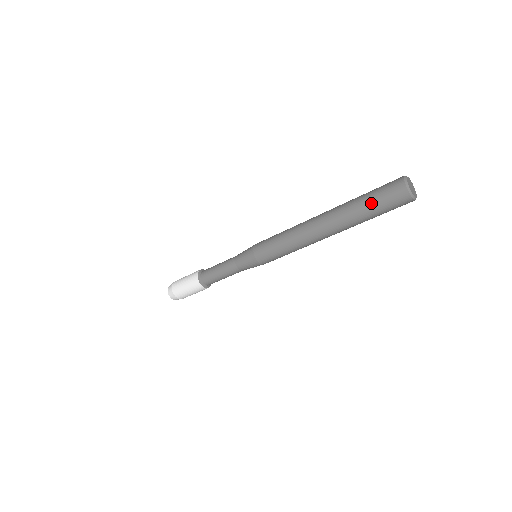
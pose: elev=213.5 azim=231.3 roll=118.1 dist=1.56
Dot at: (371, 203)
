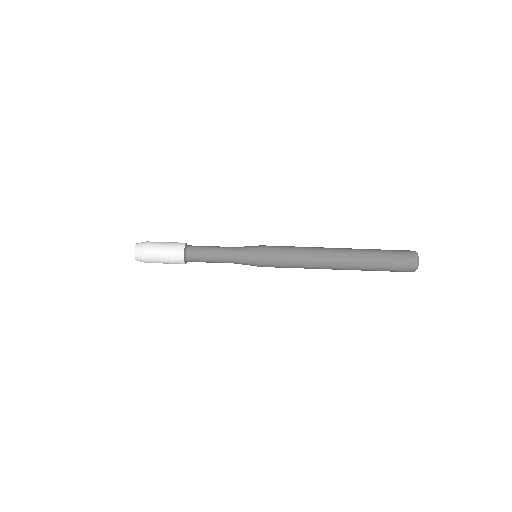
Dot at: occluded
